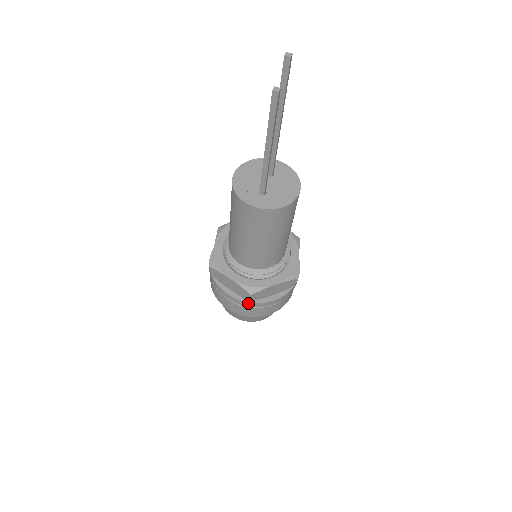
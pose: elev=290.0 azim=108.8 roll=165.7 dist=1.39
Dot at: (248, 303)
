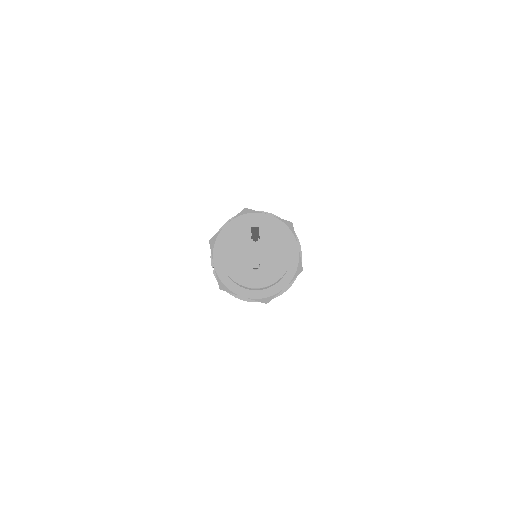
Dot at: occluded
